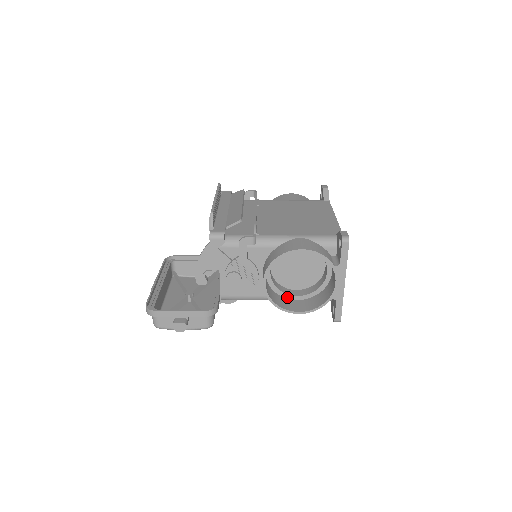
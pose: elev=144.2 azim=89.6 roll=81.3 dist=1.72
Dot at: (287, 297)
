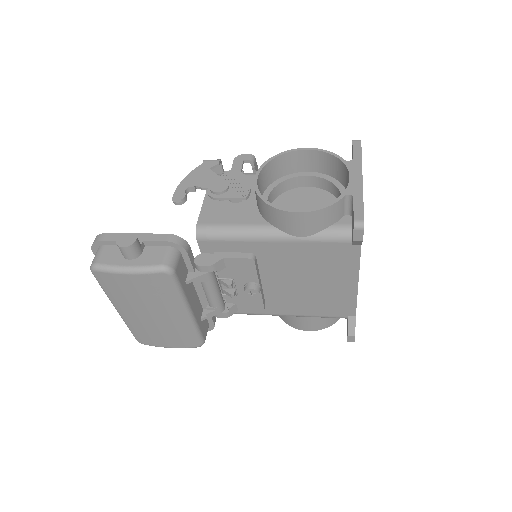
Dot at: occluded
